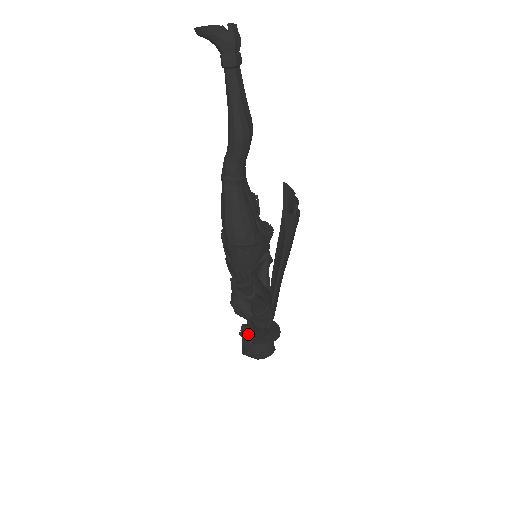
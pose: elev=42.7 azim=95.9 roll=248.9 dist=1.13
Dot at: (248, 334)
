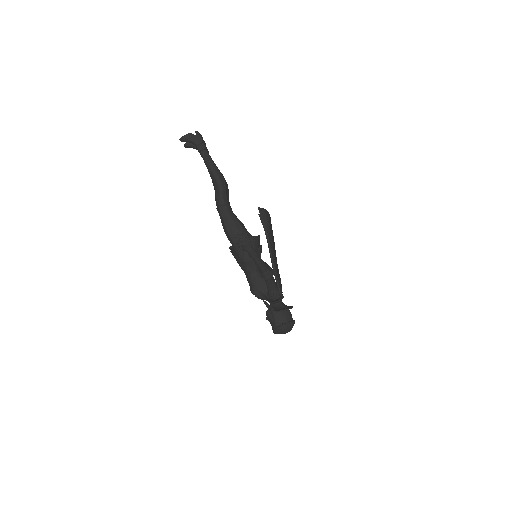
Dot at: (271, 312)
